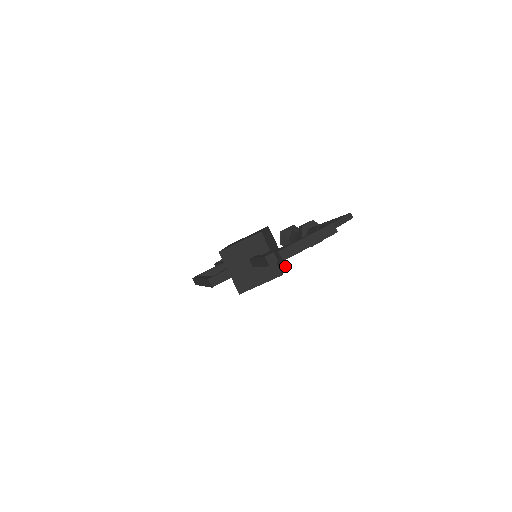
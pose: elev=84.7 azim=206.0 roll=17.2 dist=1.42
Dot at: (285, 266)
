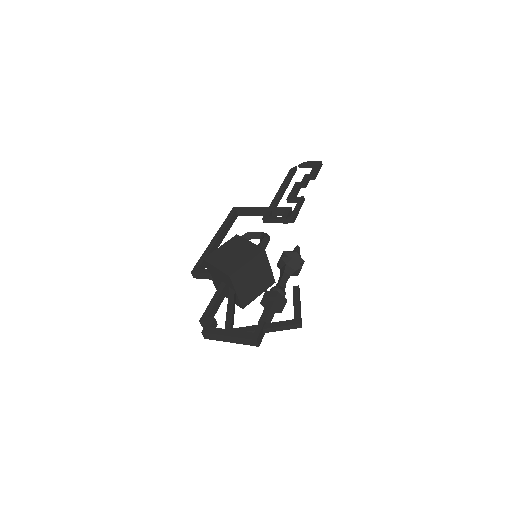
Dot at: (267, 287)
